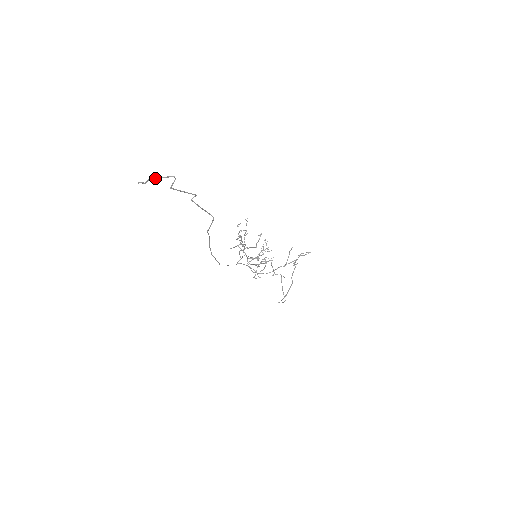
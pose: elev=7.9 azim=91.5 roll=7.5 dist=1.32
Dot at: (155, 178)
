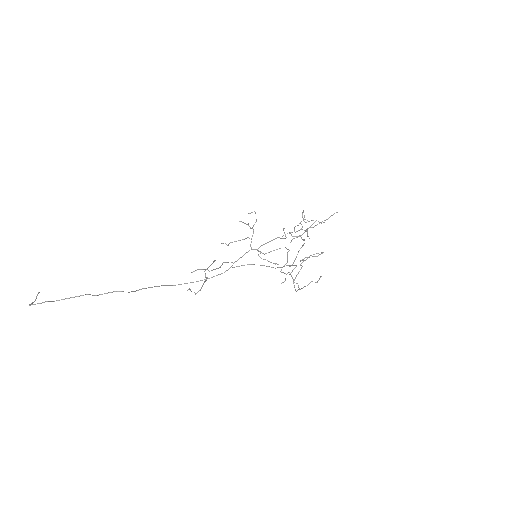
Dot at: occluded
